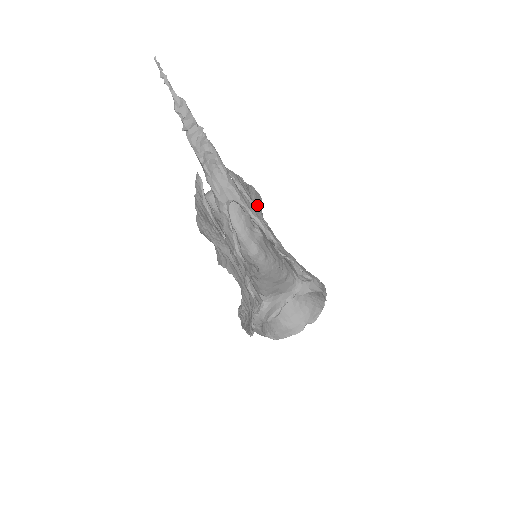
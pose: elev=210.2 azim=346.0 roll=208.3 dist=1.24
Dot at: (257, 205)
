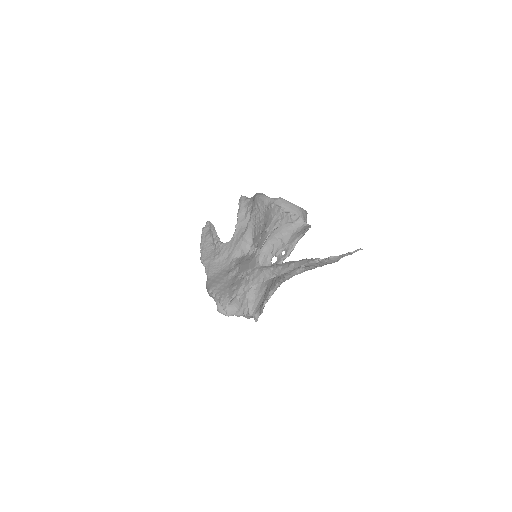
Dot at: occluded
